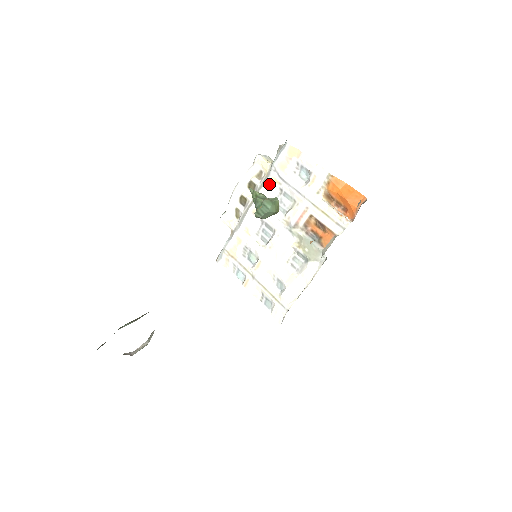
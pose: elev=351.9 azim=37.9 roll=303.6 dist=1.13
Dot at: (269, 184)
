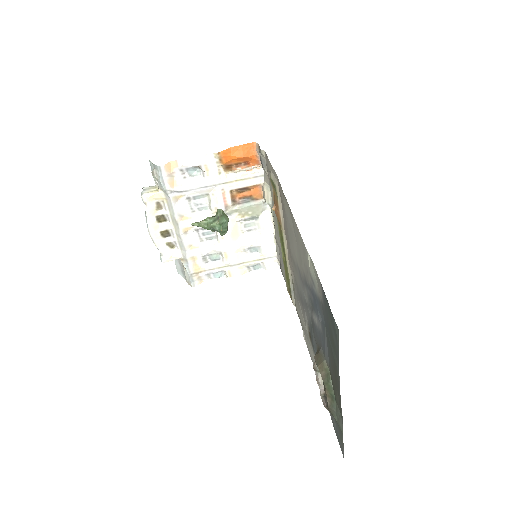
Dot at: (176, 204)
